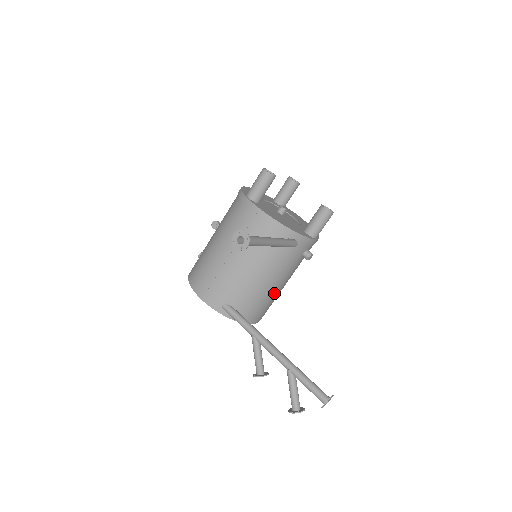
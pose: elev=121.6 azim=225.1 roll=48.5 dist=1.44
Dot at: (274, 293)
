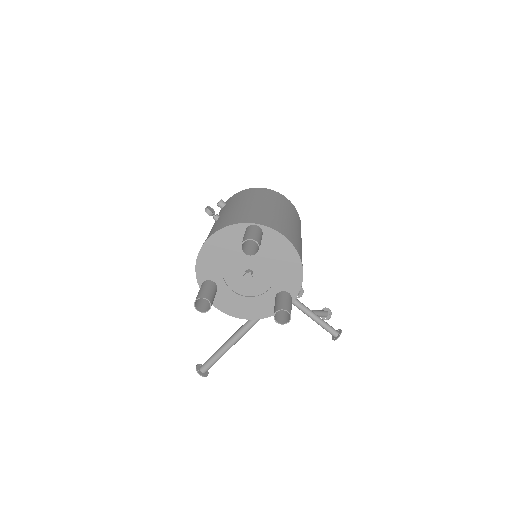
Dot at: occluded
